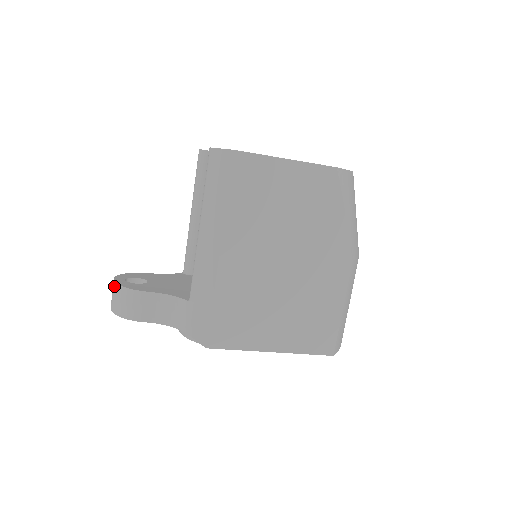
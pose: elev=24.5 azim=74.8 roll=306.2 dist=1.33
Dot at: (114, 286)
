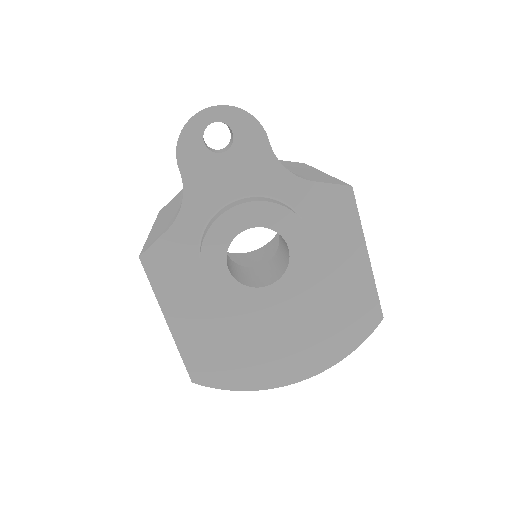
Dot at: occluded
